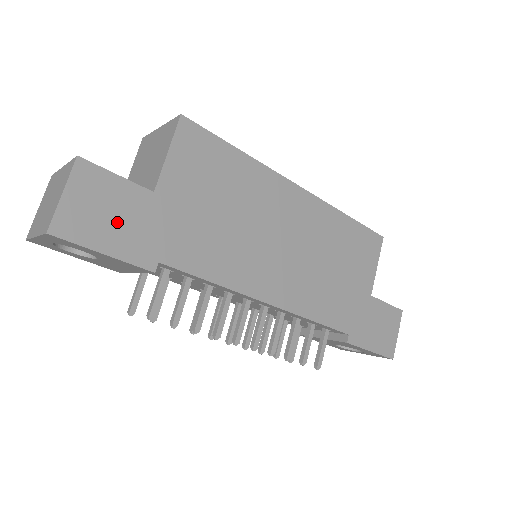
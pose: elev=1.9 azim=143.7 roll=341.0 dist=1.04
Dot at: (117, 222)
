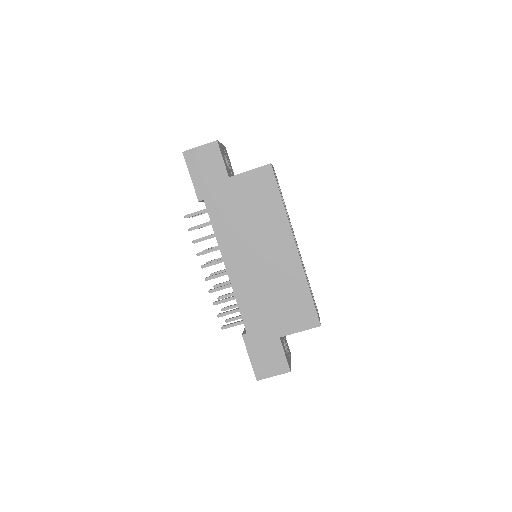
Dot at: (206, 172)
